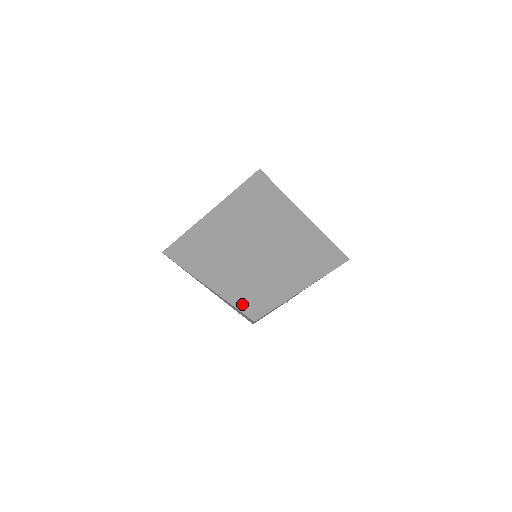
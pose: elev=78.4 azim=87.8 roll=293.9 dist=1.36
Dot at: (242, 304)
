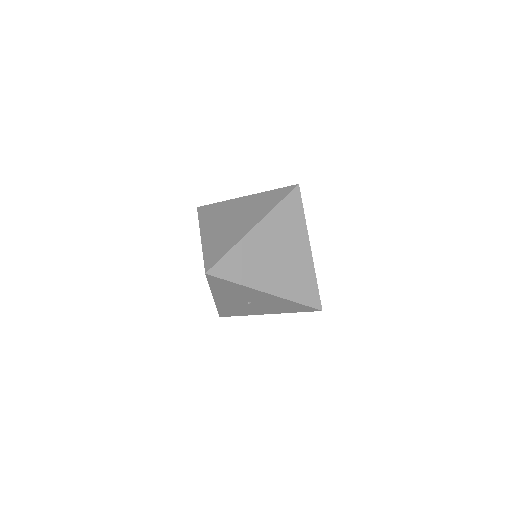
Dot at: (209, 259)
